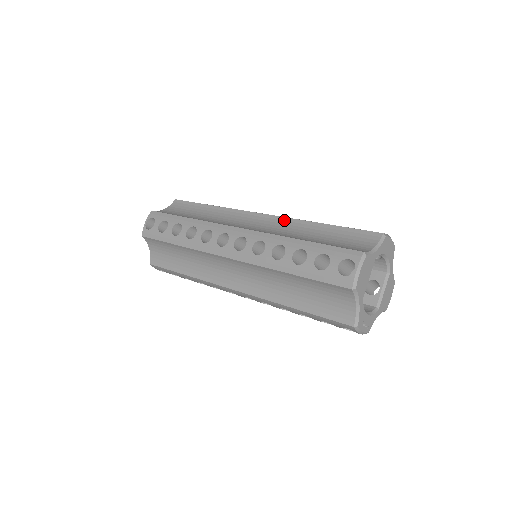
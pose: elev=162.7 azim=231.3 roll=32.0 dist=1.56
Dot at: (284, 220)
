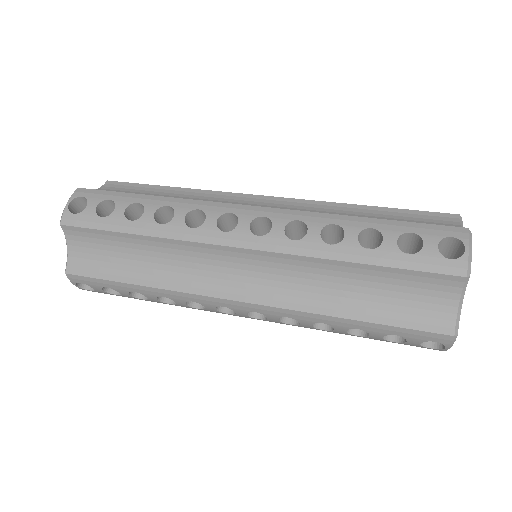
Dot at: (306, 203)
